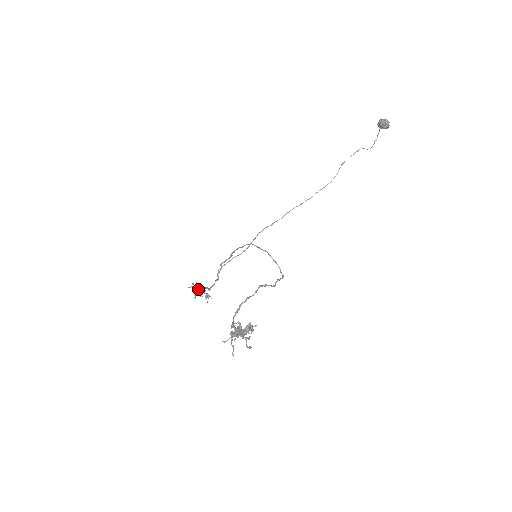
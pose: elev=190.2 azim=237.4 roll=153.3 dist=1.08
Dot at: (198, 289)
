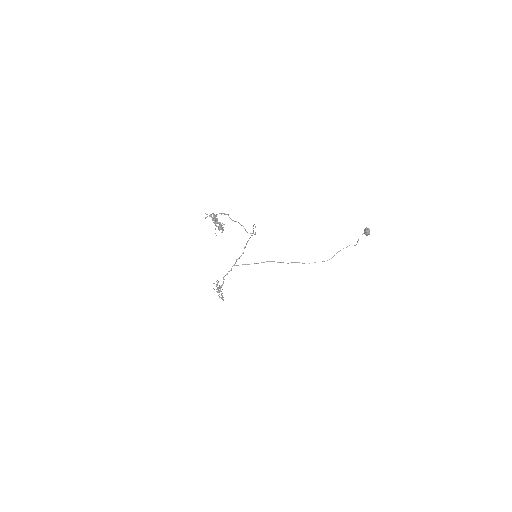
Dot at: occluded
